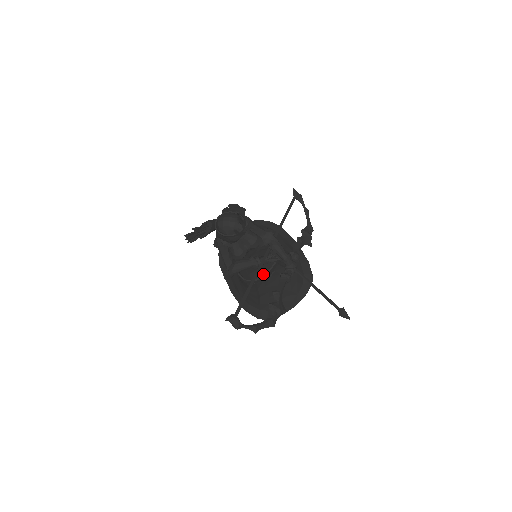
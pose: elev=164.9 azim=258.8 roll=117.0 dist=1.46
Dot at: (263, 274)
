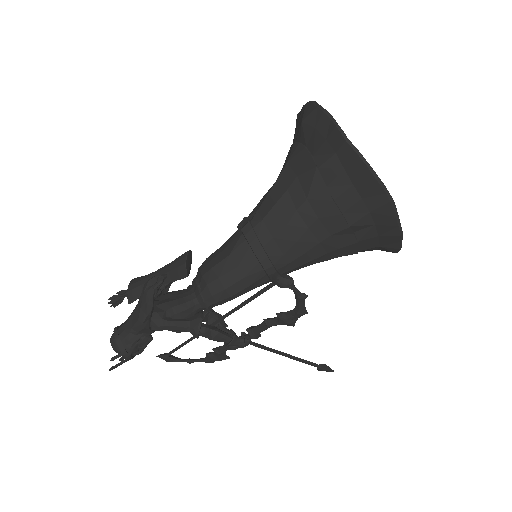
Dot at: occluded
